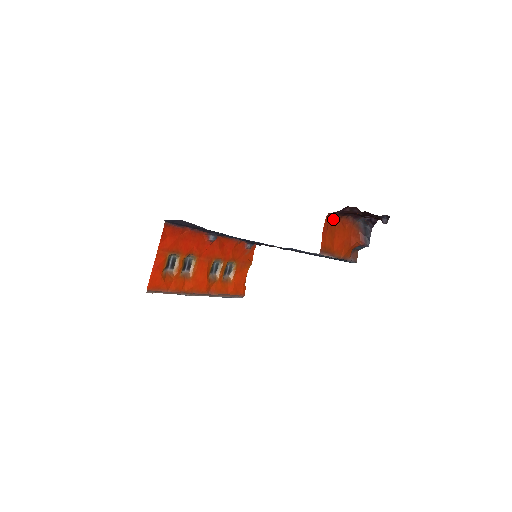
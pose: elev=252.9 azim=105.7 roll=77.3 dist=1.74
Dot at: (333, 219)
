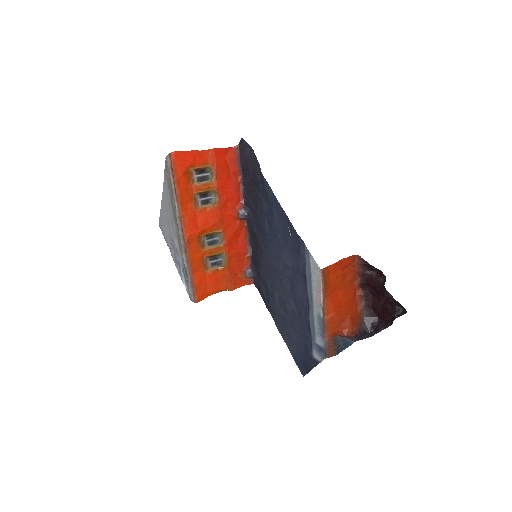
Dot at: (354, 272)
